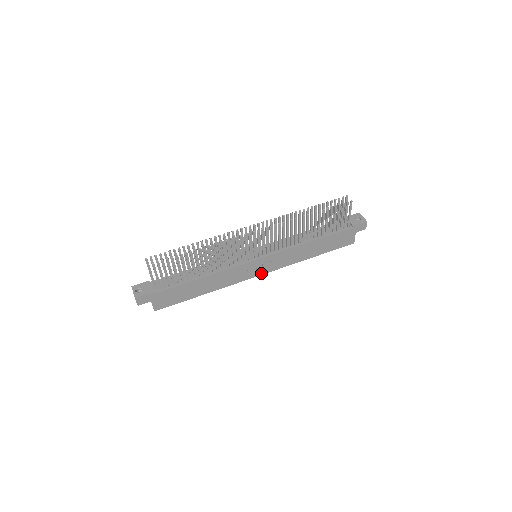
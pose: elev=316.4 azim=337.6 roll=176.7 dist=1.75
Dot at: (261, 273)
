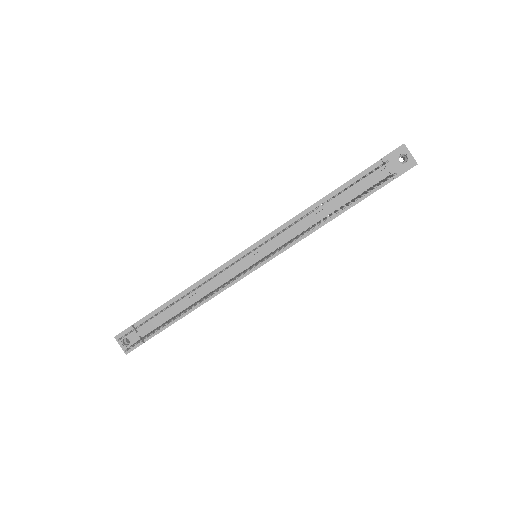
Dot at: occluded
